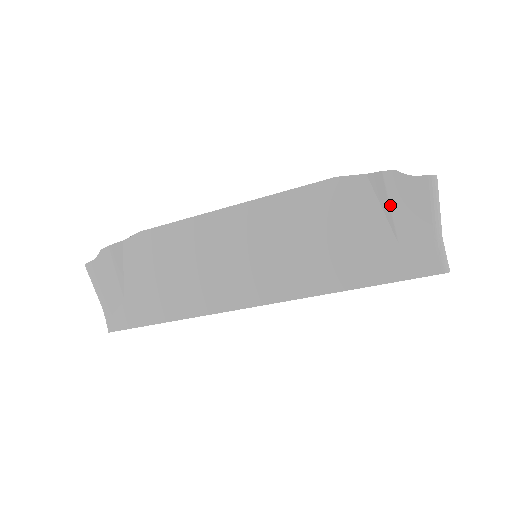
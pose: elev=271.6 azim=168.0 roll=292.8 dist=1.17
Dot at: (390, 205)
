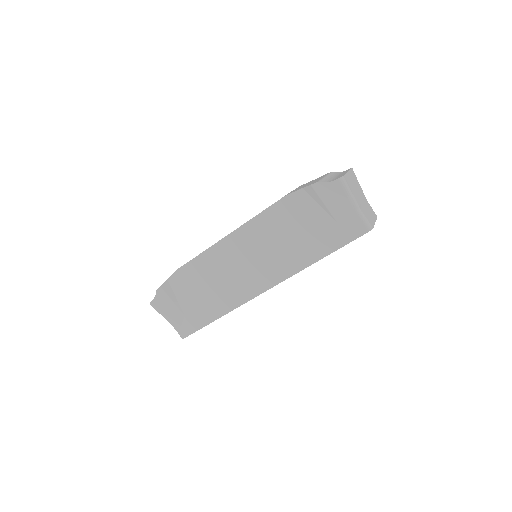
Dot at: (323, 203)
